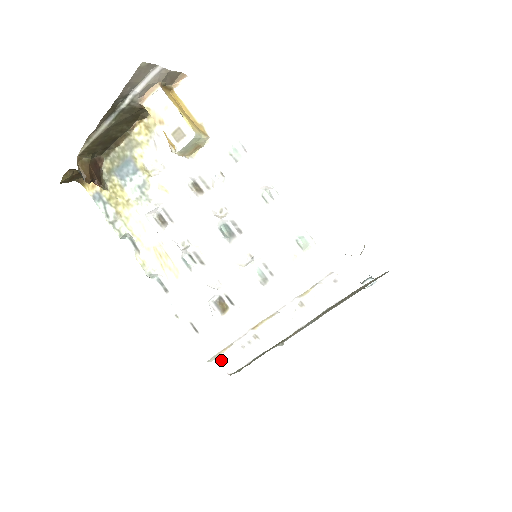
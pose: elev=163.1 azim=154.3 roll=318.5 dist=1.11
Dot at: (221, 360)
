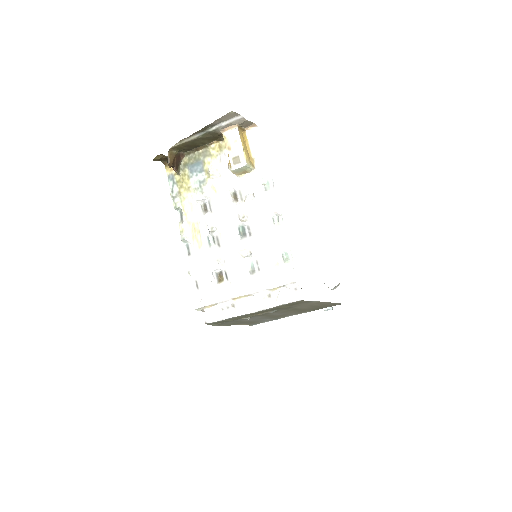
Dot at: (205, 312)
